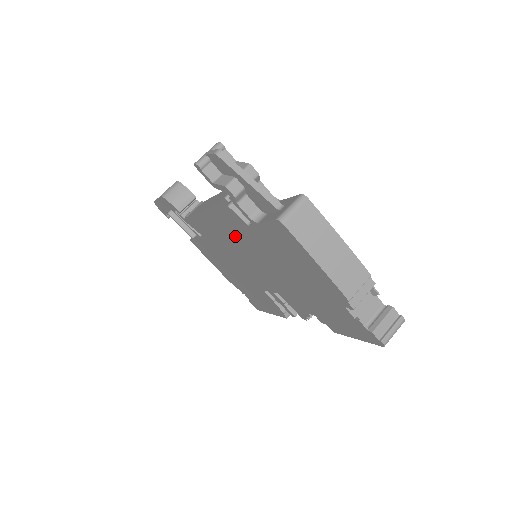
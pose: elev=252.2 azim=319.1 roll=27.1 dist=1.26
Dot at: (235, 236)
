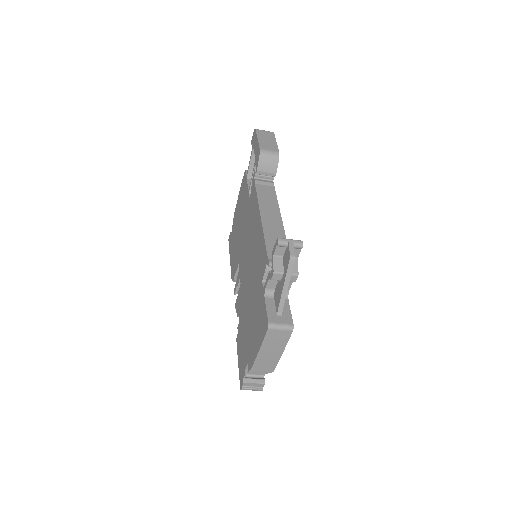
Dot at: (256, 255)
